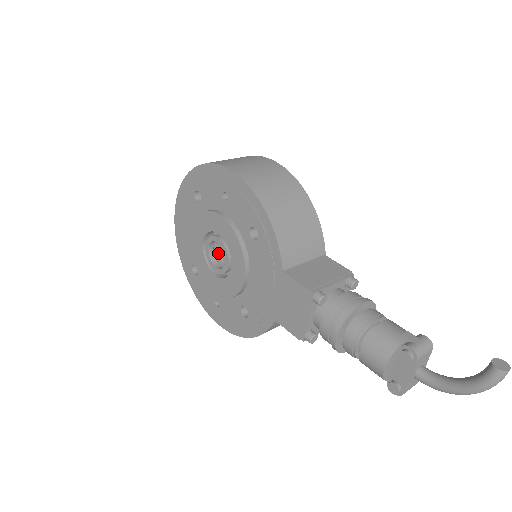
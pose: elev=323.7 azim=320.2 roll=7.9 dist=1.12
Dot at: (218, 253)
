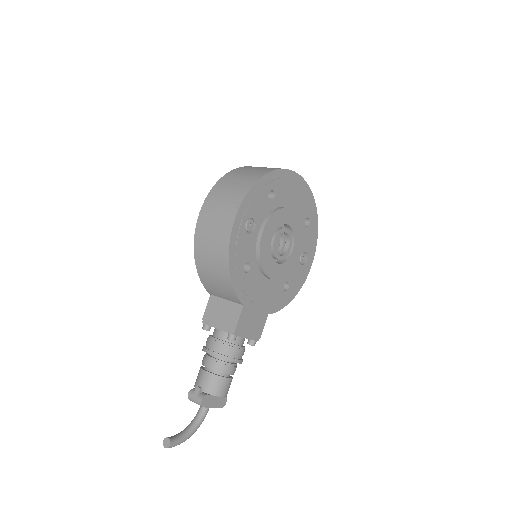
Dot at: occluded
